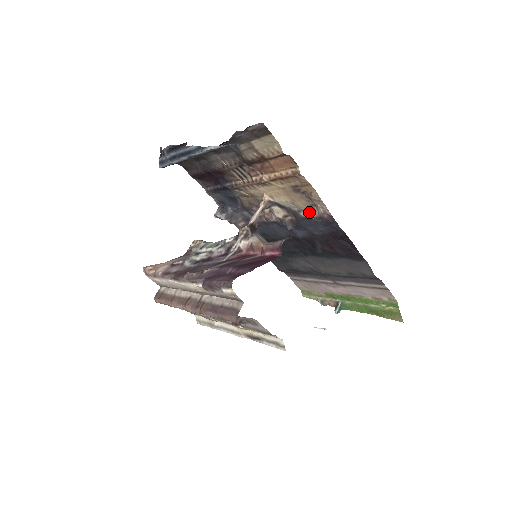
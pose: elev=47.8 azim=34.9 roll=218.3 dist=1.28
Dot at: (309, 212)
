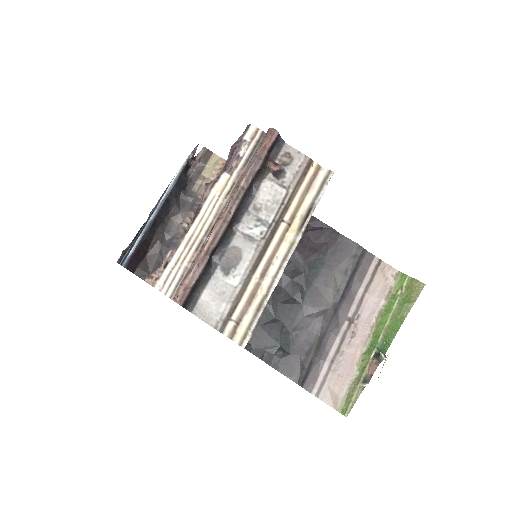
Dot at: occluded
